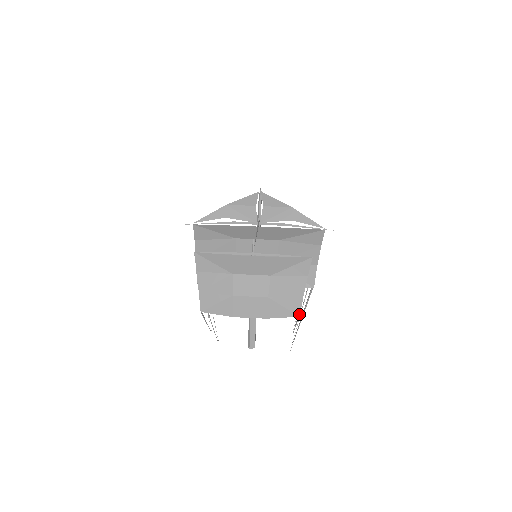
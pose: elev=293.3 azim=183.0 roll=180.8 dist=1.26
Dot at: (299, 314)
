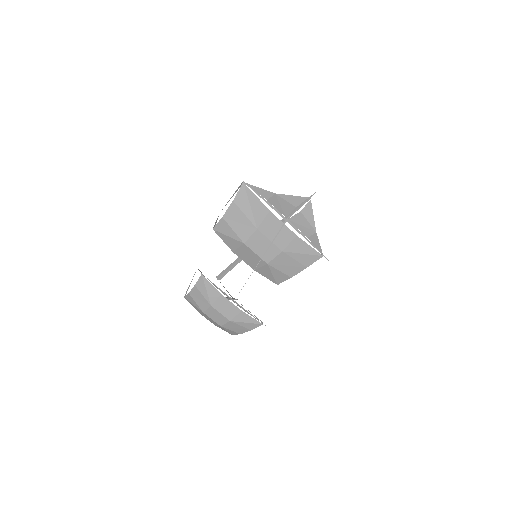
Dot at: occluded
